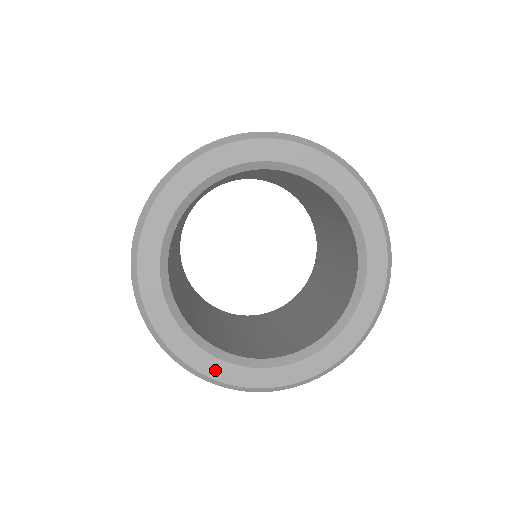
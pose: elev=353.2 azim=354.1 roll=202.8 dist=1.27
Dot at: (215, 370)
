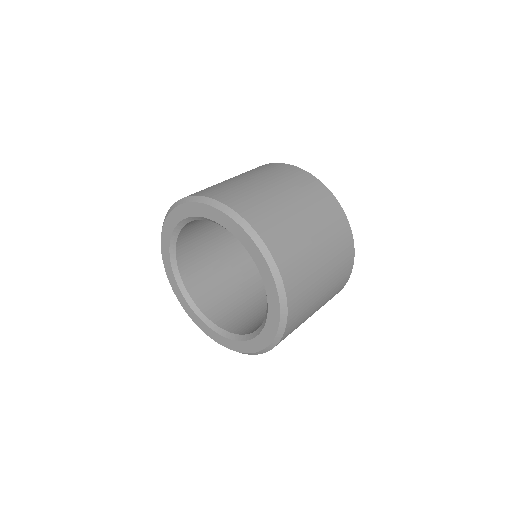
Dot at: (192, 315)
